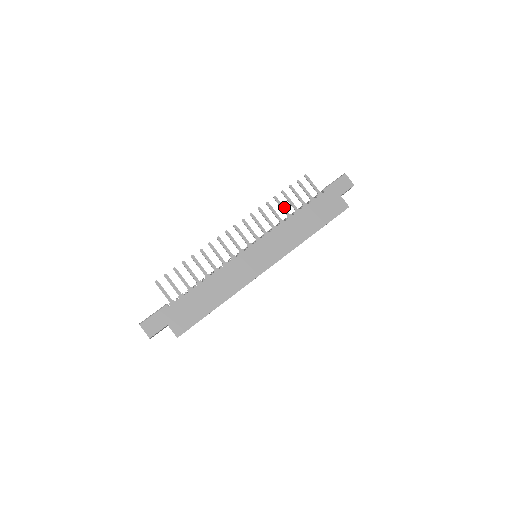
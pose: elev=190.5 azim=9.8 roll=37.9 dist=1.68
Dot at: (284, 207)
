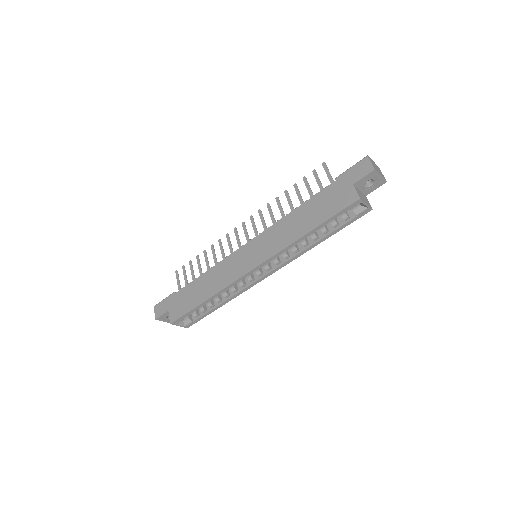
Dot at: (291, 202)
